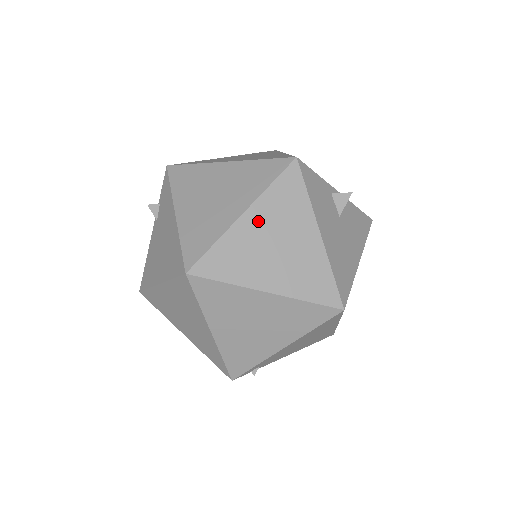
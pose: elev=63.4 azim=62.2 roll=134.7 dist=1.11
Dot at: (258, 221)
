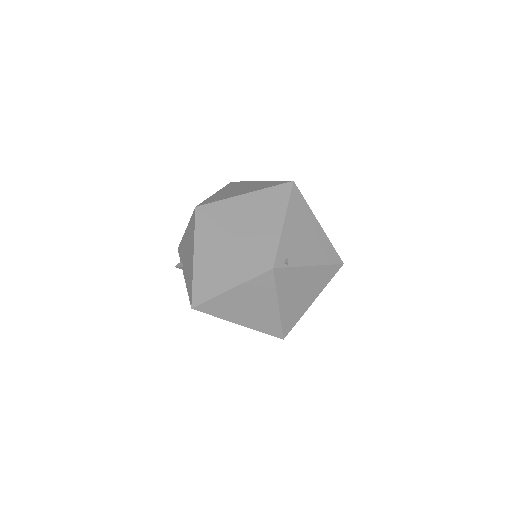
Dot at: (225, 191)
